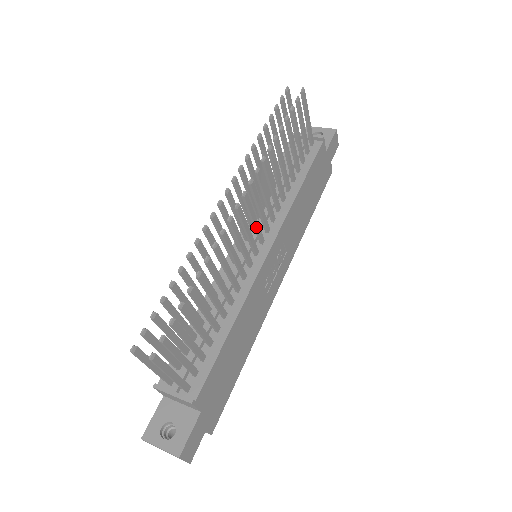
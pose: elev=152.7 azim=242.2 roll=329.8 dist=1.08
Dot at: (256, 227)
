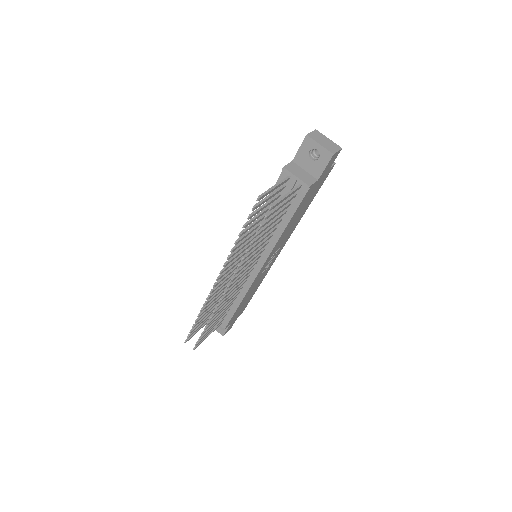
Dot at: occluded
